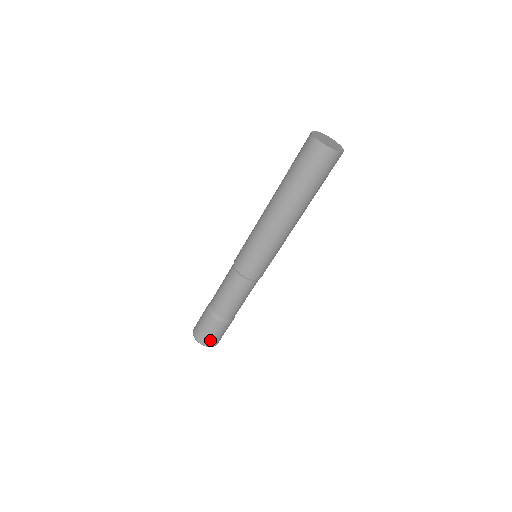
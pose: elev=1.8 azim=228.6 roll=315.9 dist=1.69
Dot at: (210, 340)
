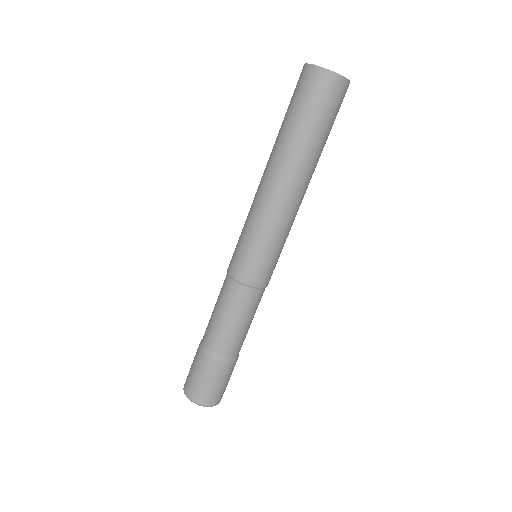
Dot at: (208, 395)
